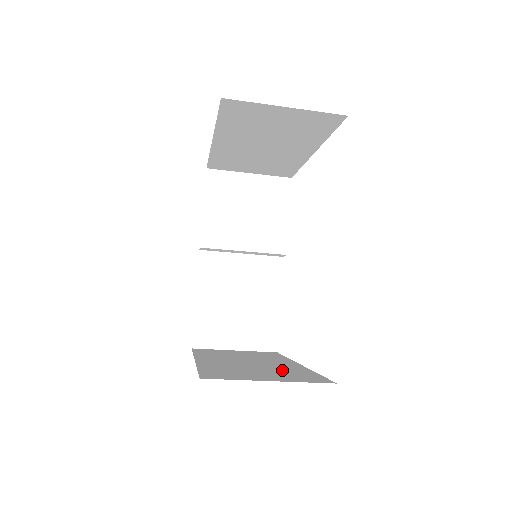
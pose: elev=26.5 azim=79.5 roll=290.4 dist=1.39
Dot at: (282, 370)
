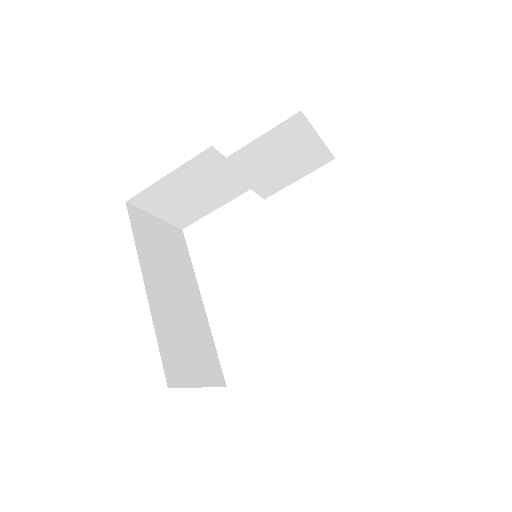
Dot at: (199, 336)
